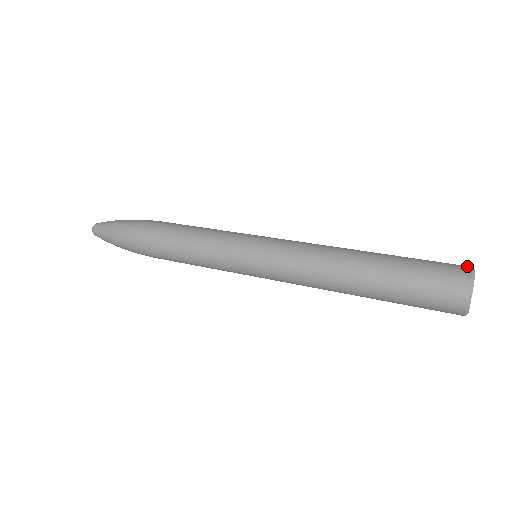
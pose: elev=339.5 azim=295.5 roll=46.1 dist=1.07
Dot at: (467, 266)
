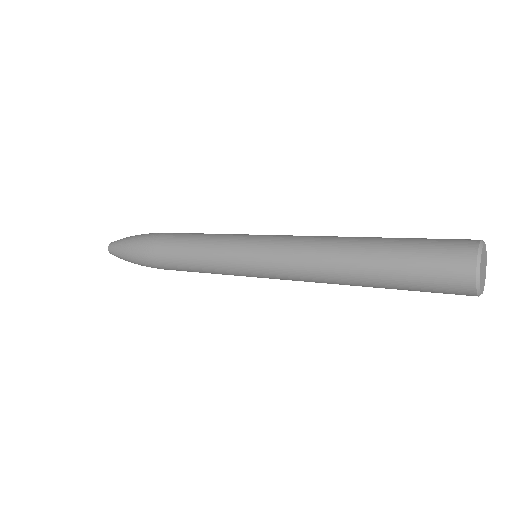
Dot at: occluded
